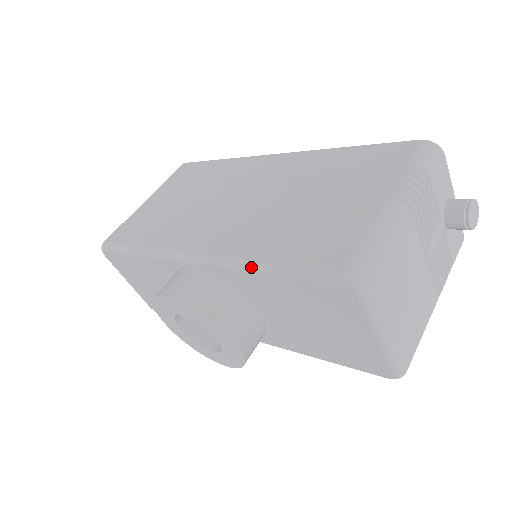
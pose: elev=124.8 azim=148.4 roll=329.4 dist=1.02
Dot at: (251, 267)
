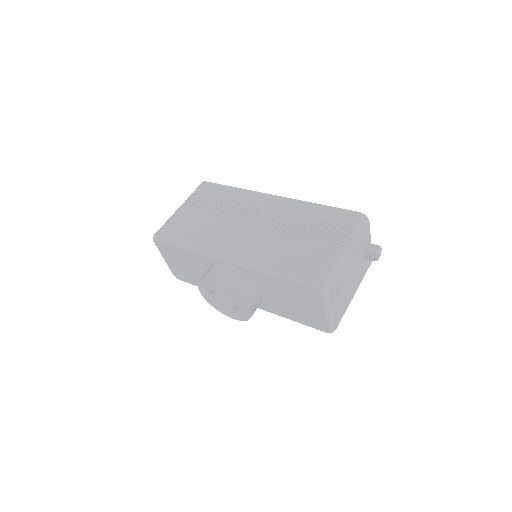
Dot at: (267, 272)
